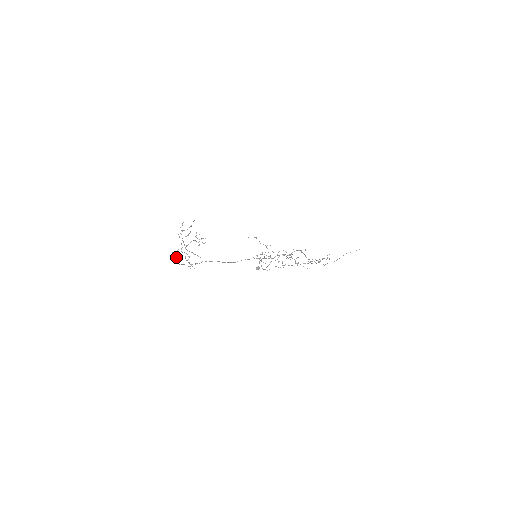
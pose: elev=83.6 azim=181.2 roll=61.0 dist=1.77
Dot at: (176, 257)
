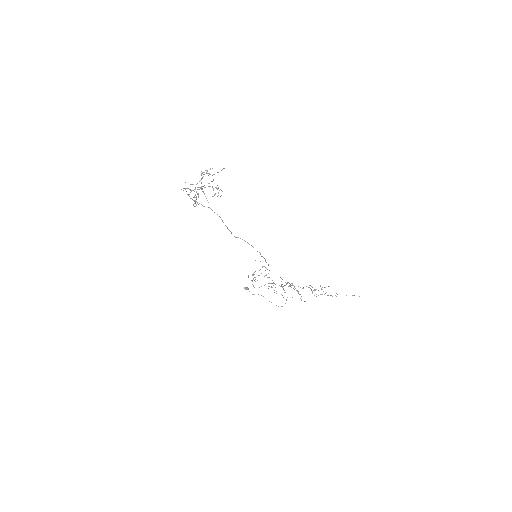
Dot at: (187, 188)
